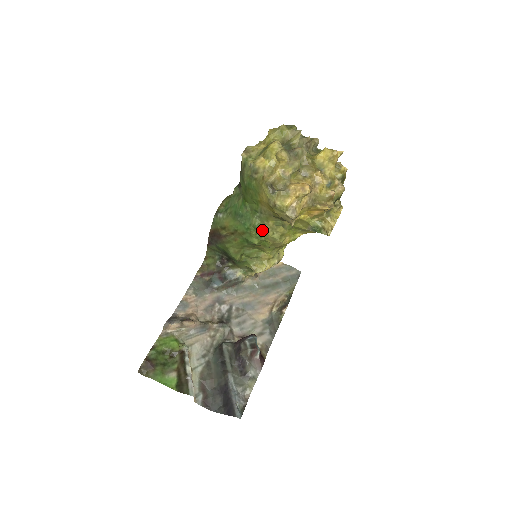
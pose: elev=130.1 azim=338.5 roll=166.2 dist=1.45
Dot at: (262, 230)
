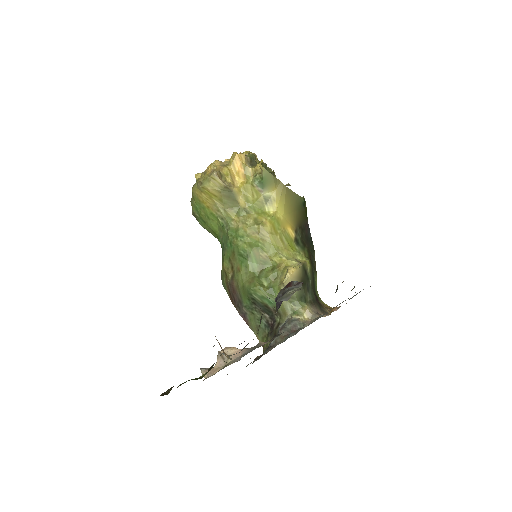
Dot at: (237, 231)
